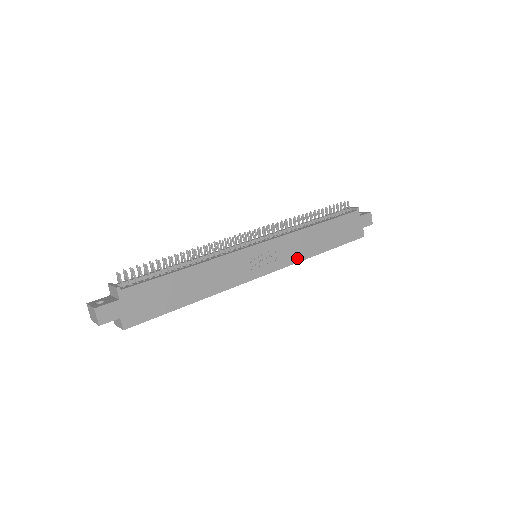
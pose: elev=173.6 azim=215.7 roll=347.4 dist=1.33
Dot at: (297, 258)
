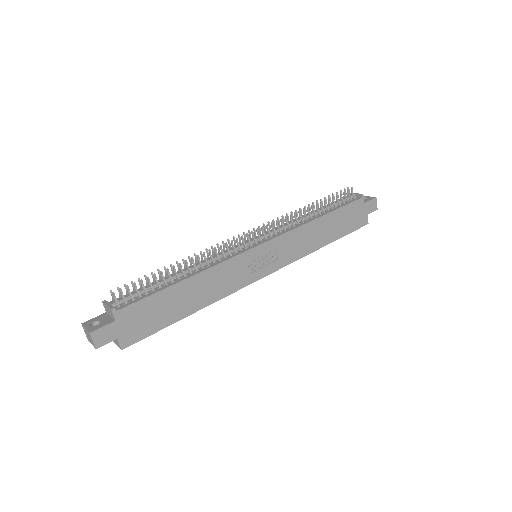
Dot at: (299, 255)
